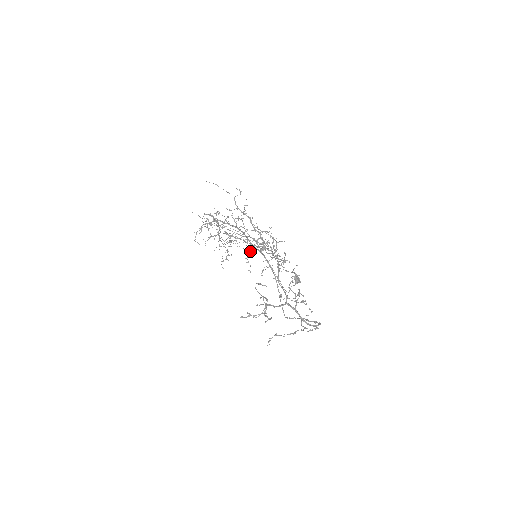
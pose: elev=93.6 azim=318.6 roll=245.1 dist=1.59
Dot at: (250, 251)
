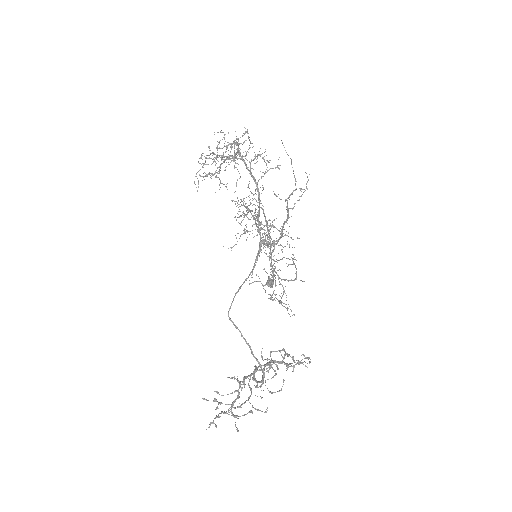
Dot at: occluded
